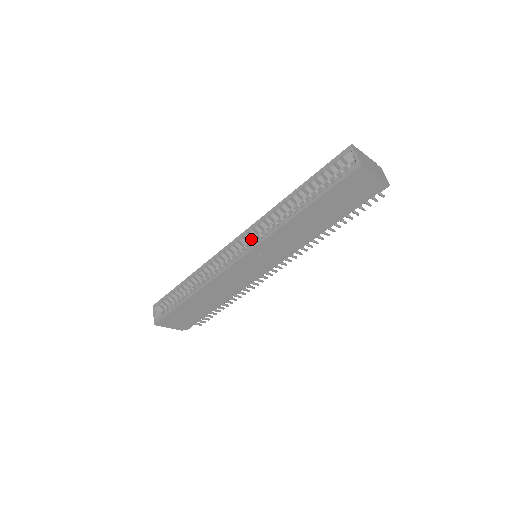
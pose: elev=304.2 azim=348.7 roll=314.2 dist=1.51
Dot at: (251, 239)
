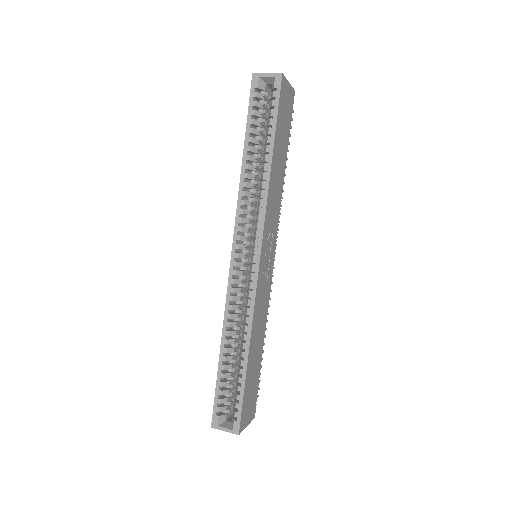
Dot at: (246, 237)
